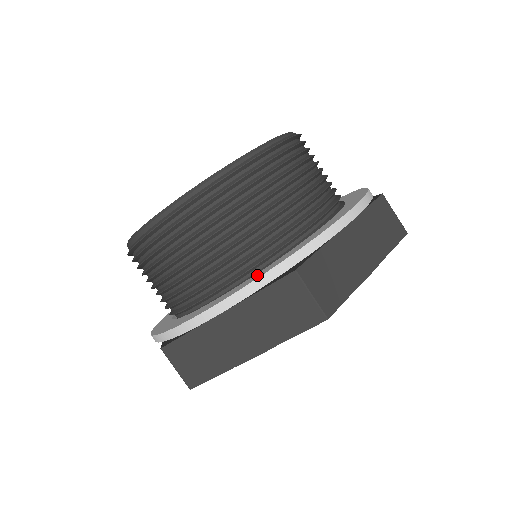
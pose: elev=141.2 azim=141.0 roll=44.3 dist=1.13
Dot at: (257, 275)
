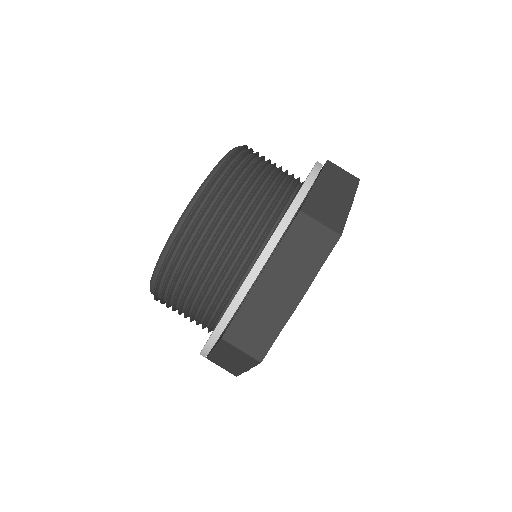
Dot at: occluded
